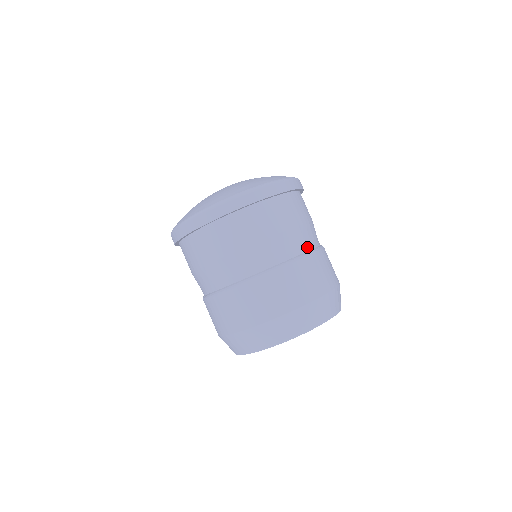
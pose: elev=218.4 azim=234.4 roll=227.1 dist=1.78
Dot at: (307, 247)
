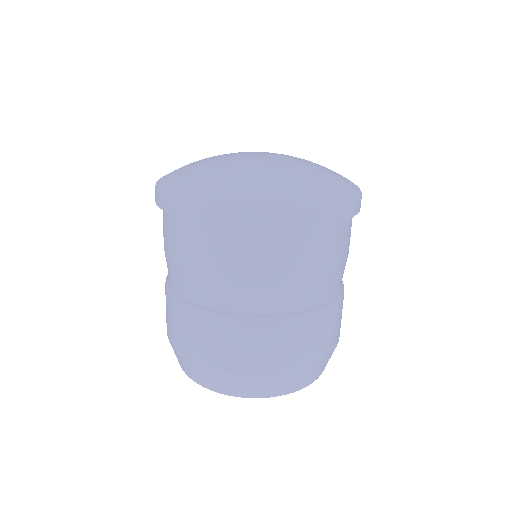
Dot at: (257, 309)
